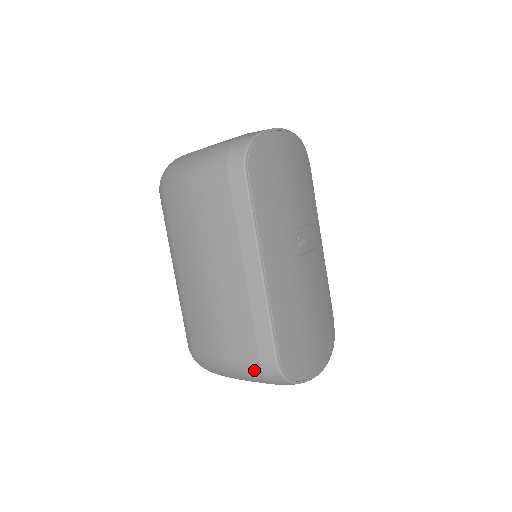
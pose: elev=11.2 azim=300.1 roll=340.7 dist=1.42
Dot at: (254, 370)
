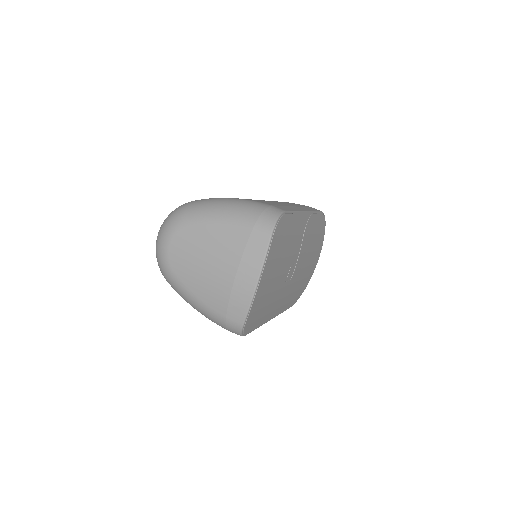
Dot at: occluded
